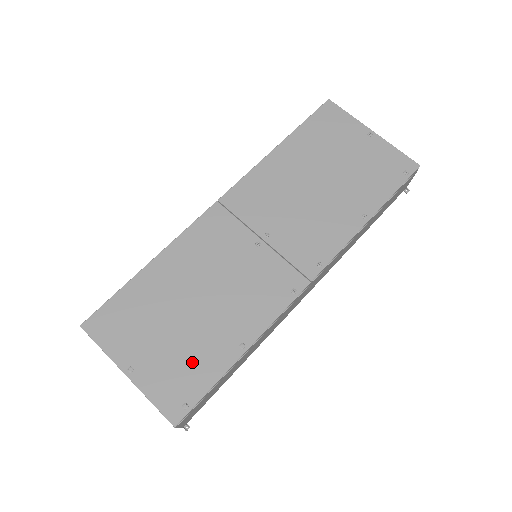
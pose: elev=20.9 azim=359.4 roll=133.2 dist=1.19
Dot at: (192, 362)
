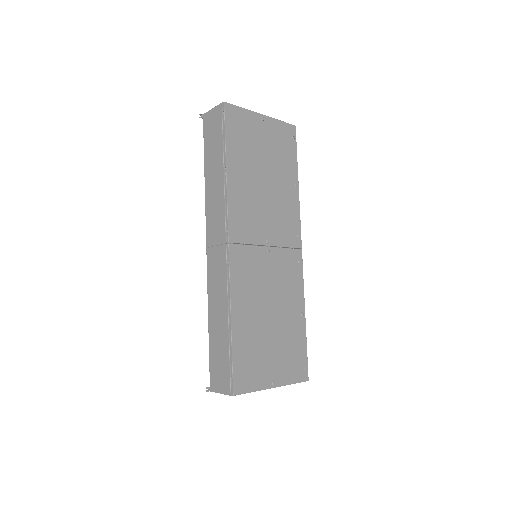
Dot at: (292, 346)
